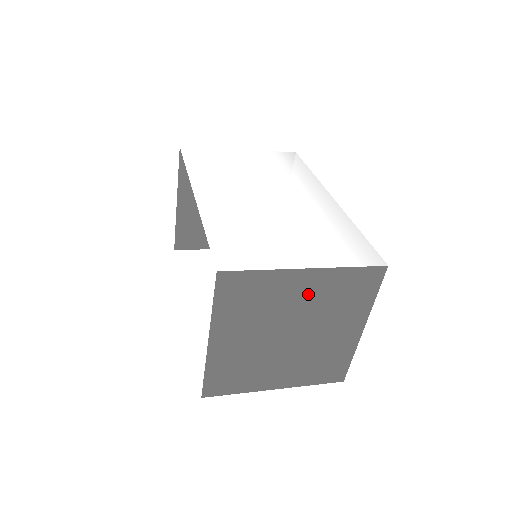
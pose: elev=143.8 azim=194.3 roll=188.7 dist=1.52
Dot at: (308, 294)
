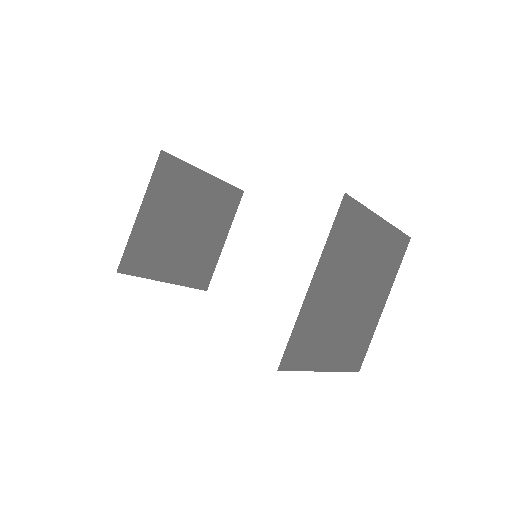
Dot at: (374, 248)
